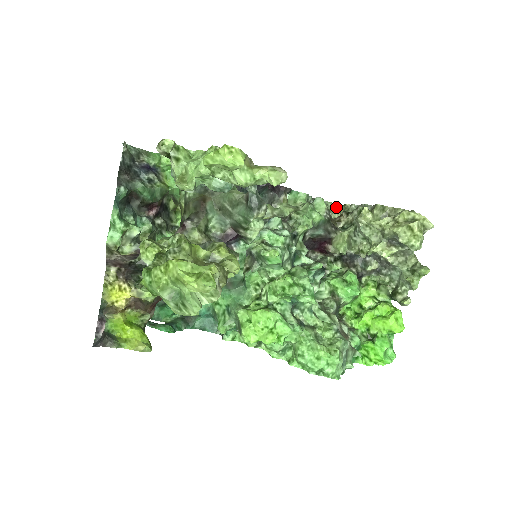
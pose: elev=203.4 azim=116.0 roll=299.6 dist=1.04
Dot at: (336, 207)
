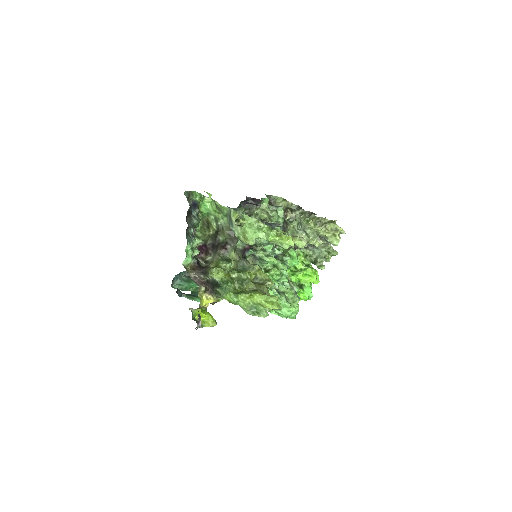
Dot at: (279, 199)
